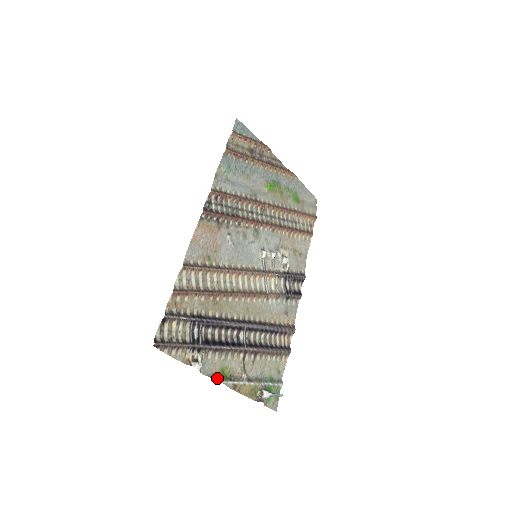
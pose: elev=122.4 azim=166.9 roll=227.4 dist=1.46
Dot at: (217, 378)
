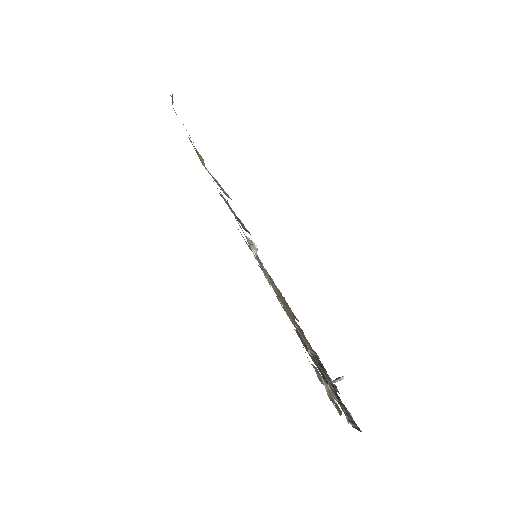
Dot at: (339, 410)
